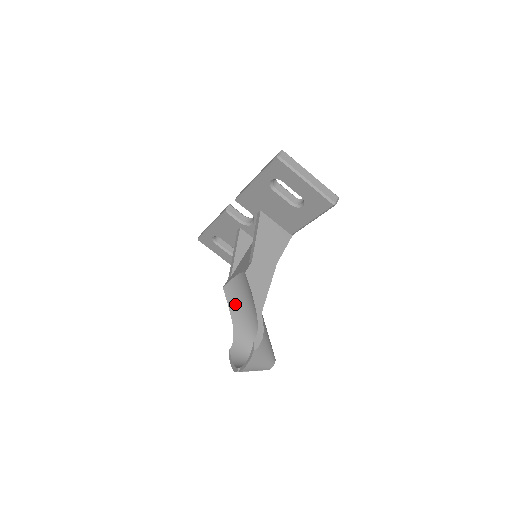
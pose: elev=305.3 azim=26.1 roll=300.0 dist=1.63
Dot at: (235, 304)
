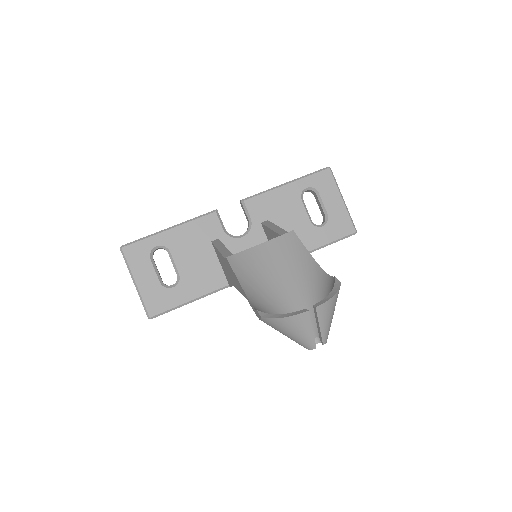
Dot at: (248, 275)
